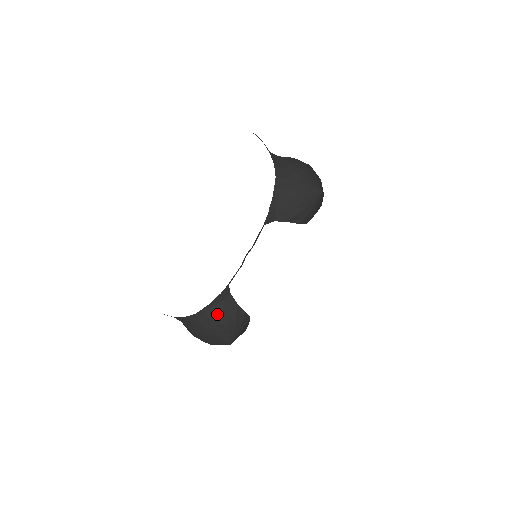
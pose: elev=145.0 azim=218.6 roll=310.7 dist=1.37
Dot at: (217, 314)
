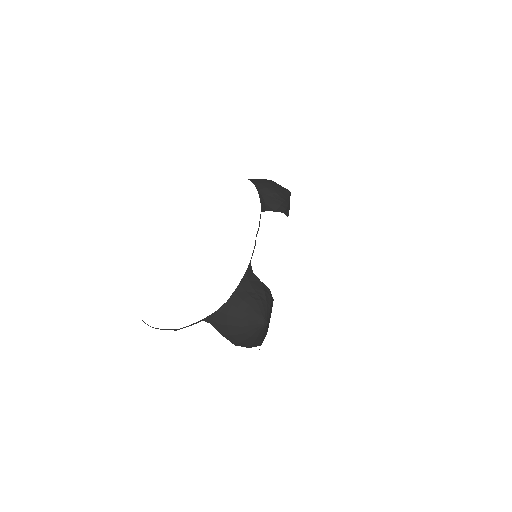
Dot at: (248, 293)
